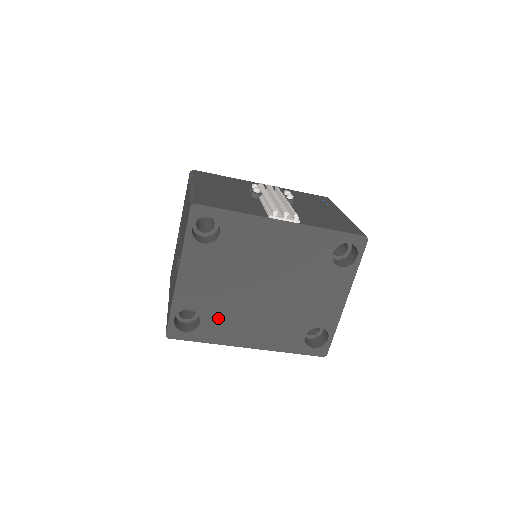
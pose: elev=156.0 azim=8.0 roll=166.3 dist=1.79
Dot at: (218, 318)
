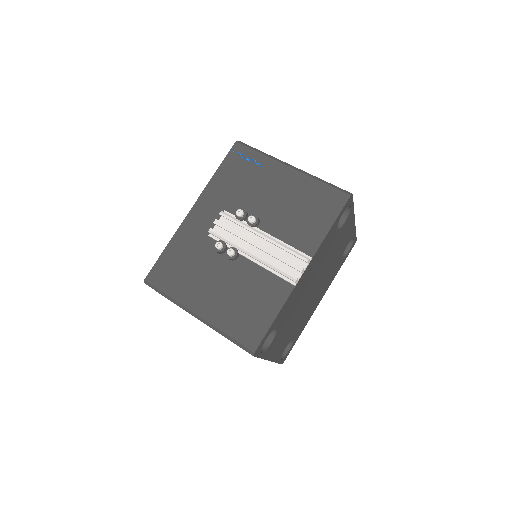
Dot at: (299, 326)
